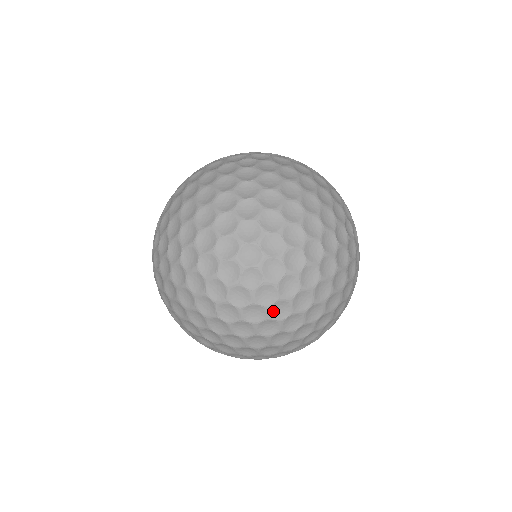
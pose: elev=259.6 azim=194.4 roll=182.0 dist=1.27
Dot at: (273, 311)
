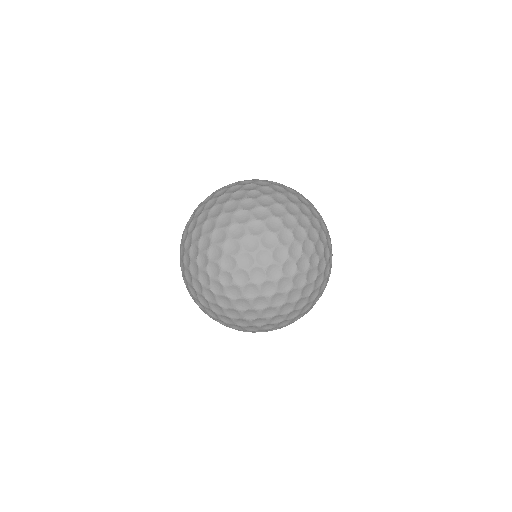
Dot at: (324, 273)
